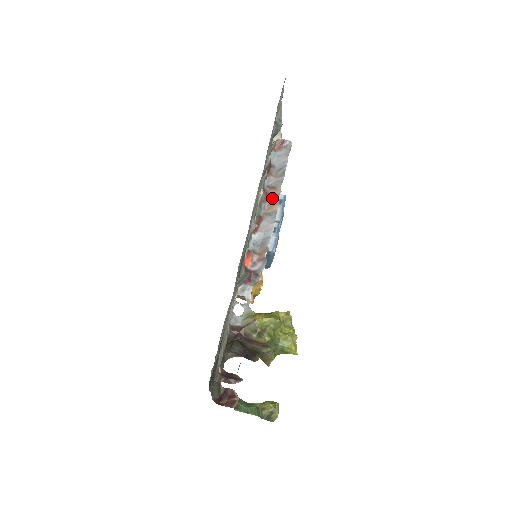
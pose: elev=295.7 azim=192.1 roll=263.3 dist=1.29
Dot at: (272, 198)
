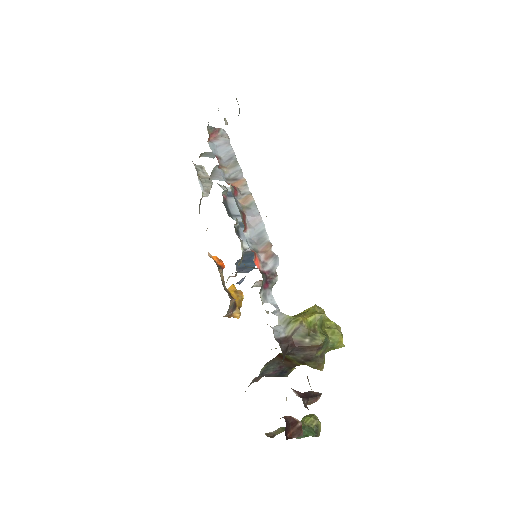
Dot at: (240, 190)
